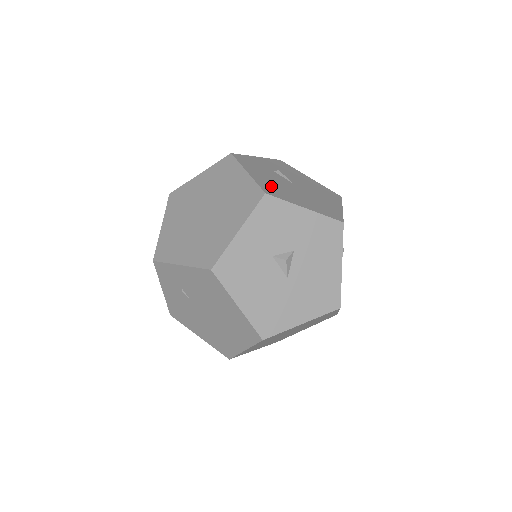
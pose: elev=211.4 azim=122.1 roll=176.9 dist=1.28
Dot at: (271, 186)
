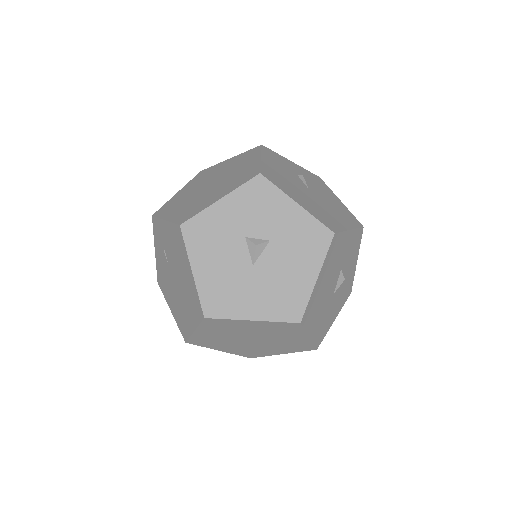
Dot at: (276, 175)
